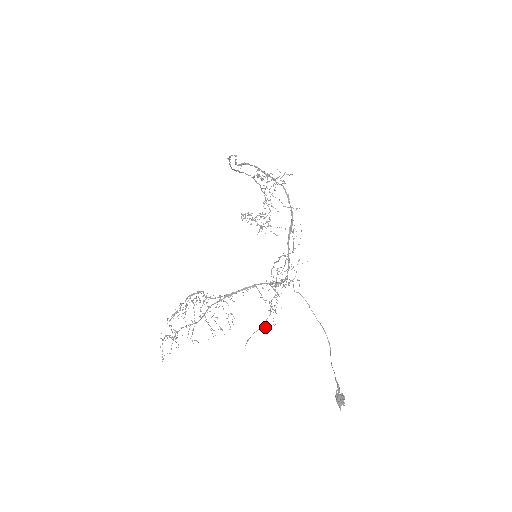
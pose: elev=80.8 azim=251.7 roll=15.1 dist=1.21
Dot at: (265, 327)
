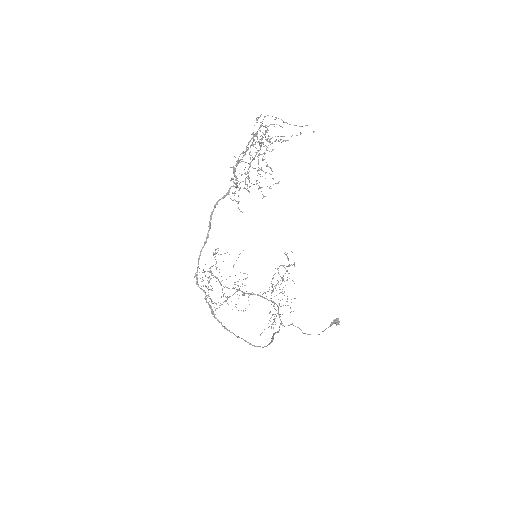
Dot at: occluded
